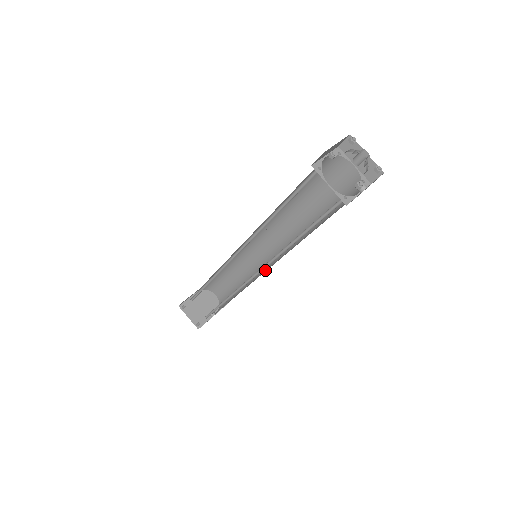
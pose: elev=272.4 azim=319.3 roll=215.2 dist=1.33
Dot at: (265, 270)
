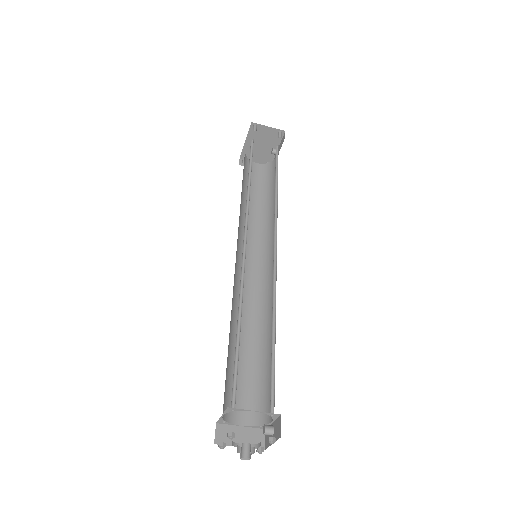
Dot at: occluded
